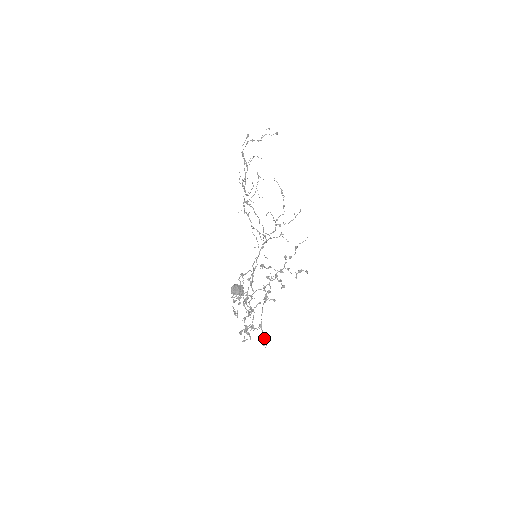
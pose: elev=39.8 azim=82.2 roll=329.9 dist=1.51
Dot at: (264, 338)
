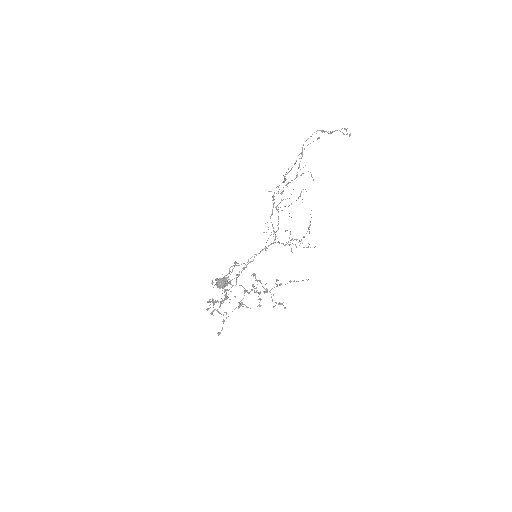
Dot at: (221, 330)
